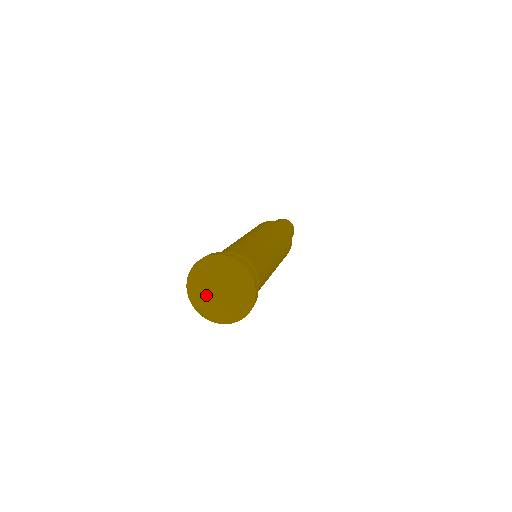
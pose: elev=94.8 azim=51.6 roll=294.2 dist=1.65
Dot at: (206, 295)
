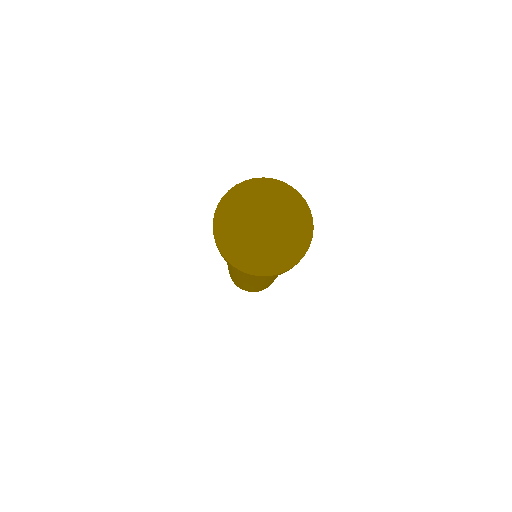
Dot at: (247, 242)
